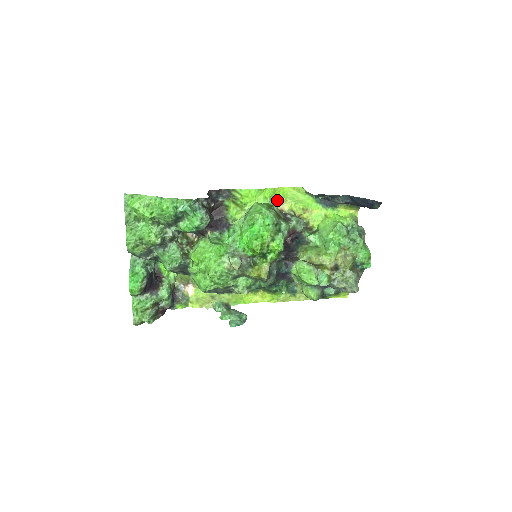
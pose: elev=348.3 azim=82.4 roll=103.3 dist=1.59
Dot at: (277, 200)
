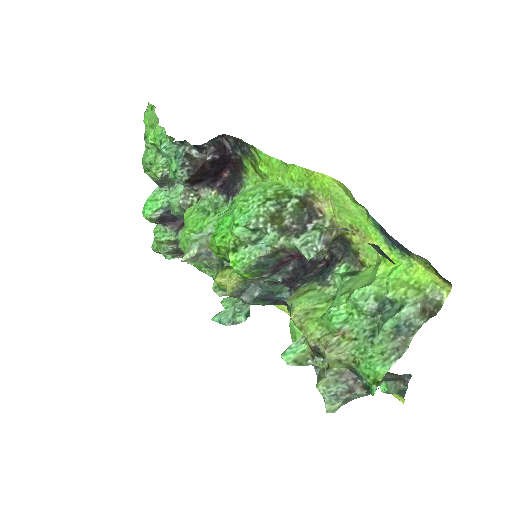
Dot at: (313, 191)
